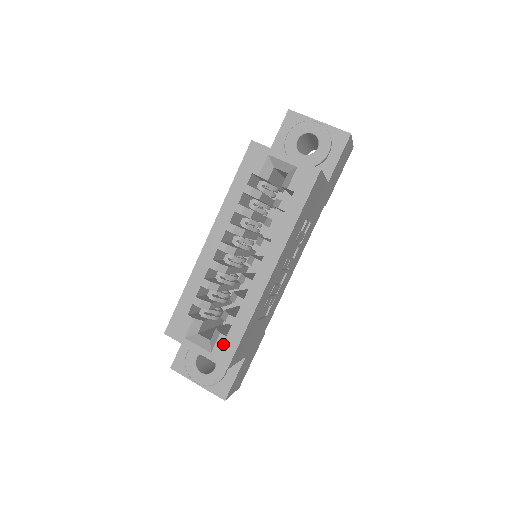
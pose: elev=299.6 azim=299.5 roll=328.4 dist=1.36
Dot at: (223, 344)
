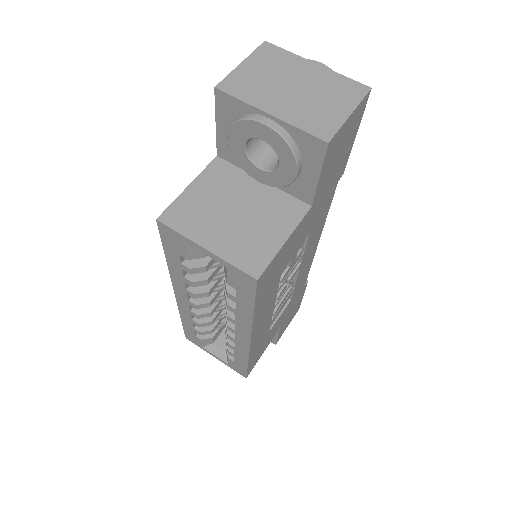
Dot at: (234, 364)
